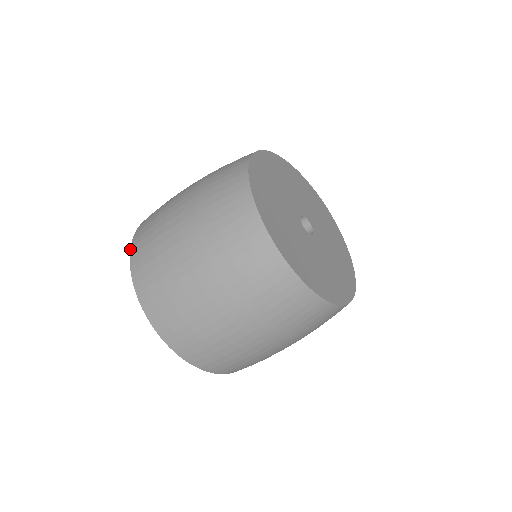
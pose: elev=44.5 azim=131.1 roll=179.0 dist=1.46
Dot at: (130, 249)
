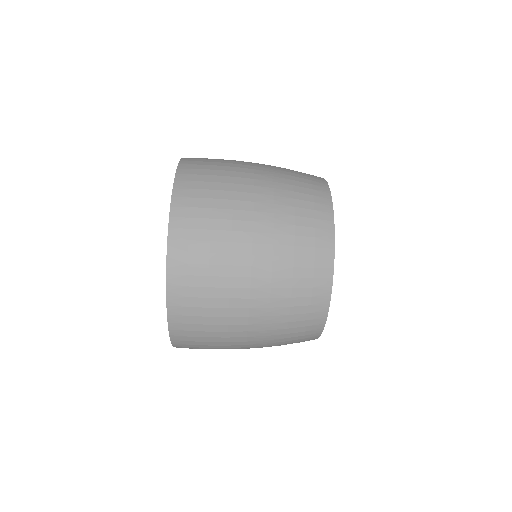
Dot at: (166, 295)
